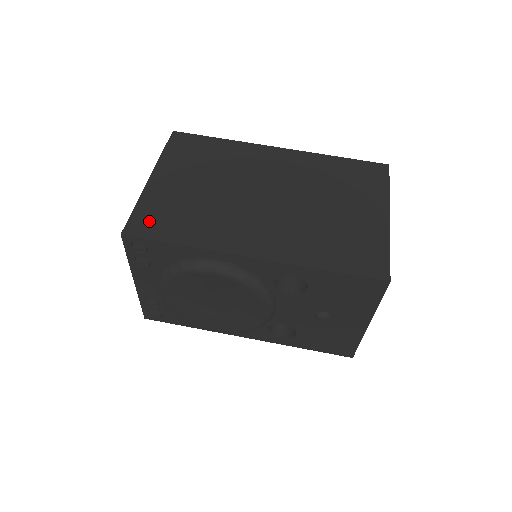
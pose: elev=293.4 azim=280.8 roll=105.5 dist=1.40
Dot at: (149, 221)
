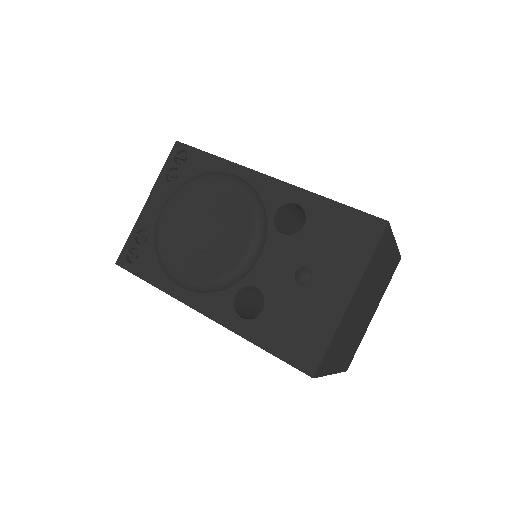
Dot at: occluded
